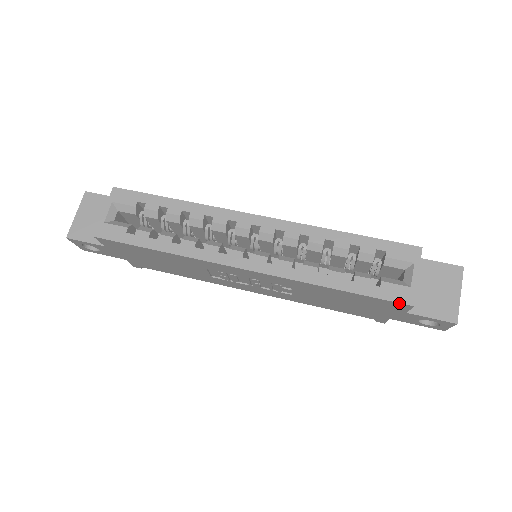
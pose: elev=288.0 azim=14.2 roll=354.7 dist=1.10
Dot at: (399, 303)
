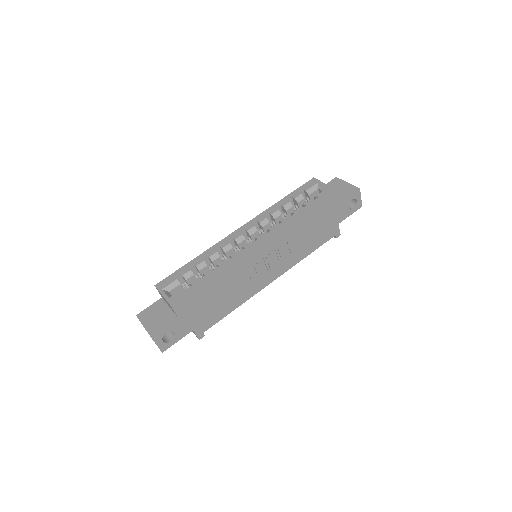
Dot at: (331, 194)
